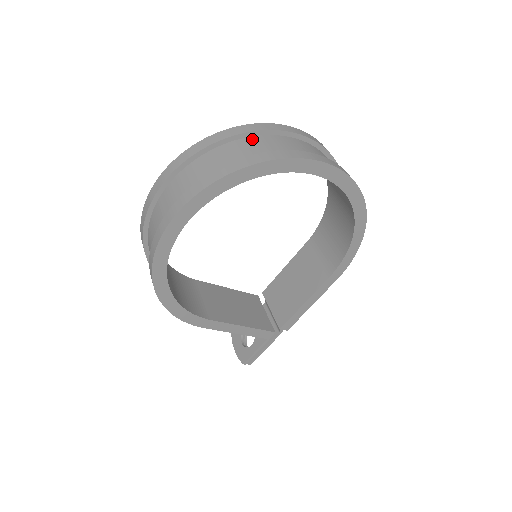
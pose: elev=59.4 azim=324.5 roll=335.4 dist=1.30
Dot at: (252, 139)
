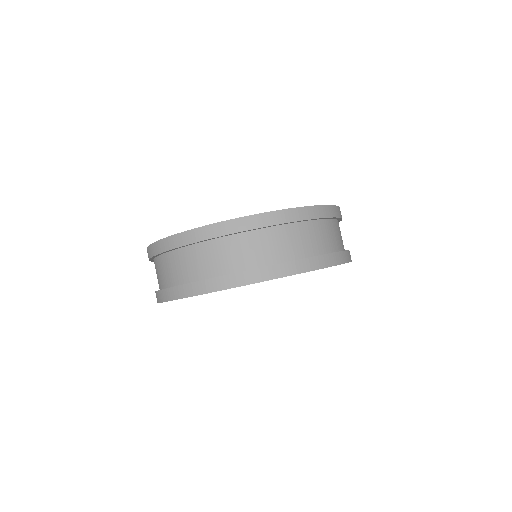
Dot at: (220, 242)
